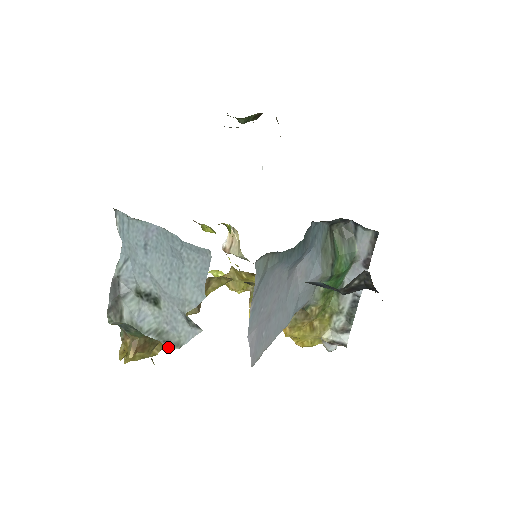
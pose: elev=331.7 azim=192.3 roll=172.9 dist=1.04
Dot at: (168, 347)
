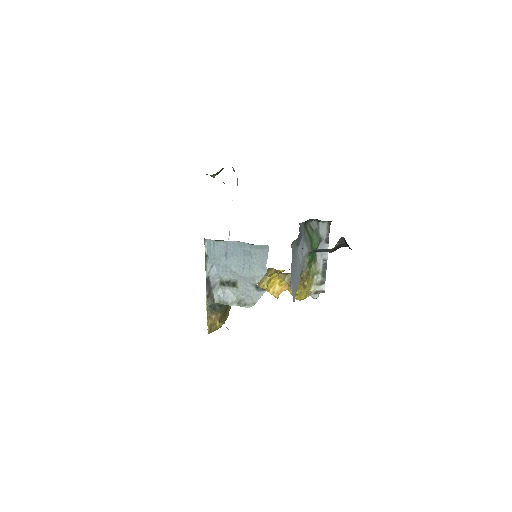
Dot at: (246, 307)
